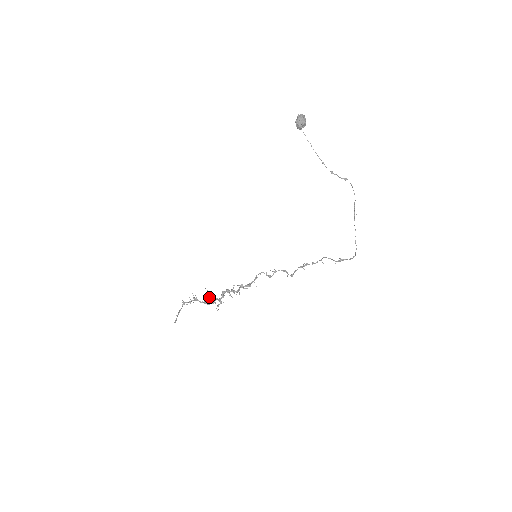
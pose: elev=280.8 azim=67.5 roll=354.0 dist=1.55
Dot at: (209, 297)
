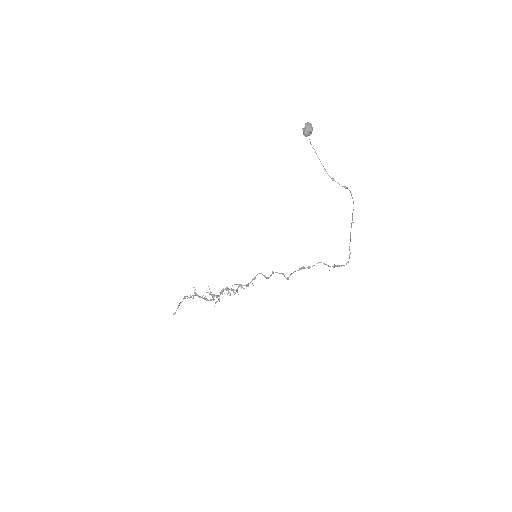
Dot at: (209, 293)
